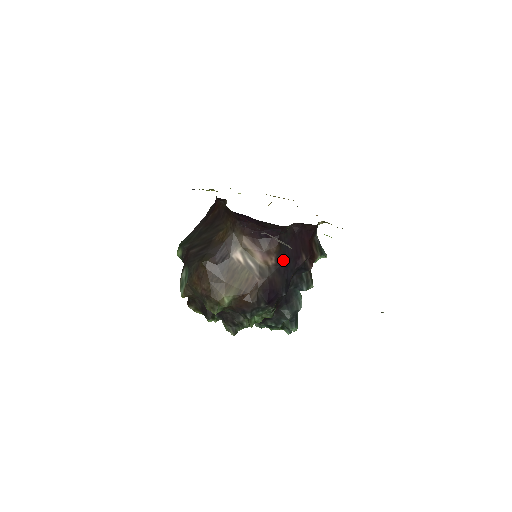
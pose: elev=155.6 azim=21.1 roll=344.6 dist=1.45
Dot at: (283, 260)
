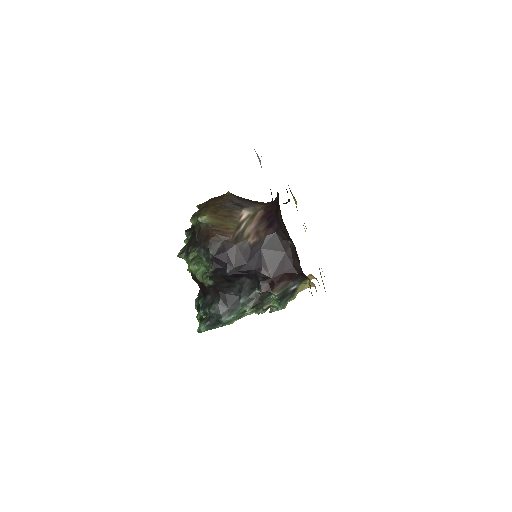
Dot at: (257, 250)
